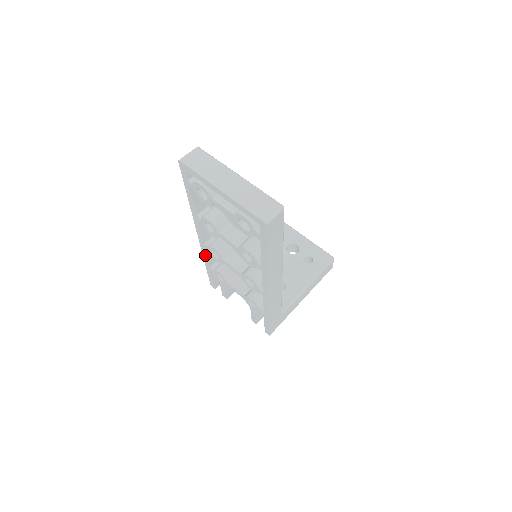
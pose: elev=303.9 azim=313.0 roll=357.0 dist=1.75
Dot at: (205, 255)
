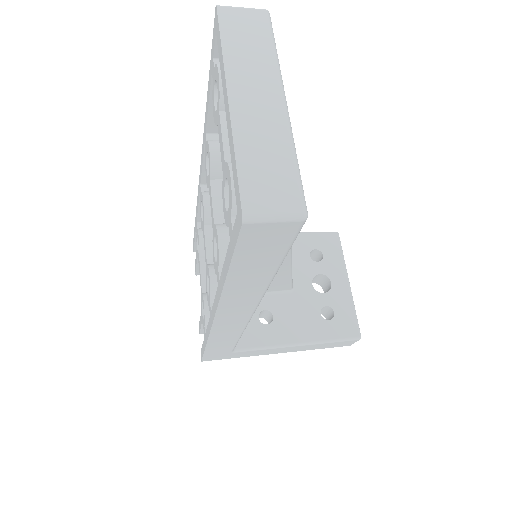
Dot at: (198, 201)
